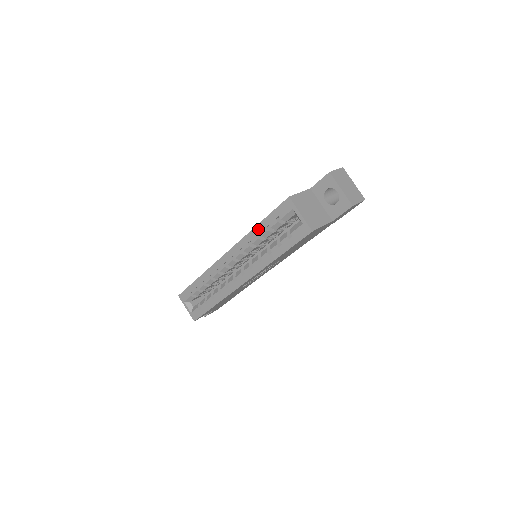
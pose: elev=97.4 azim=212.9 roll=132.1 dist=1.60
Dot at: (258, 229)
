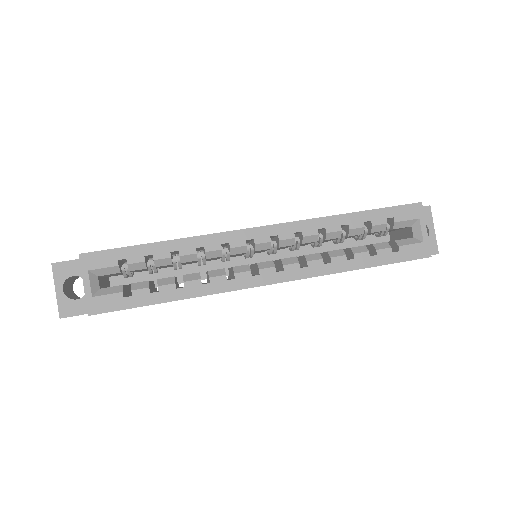
Dot at: (350, 218)
